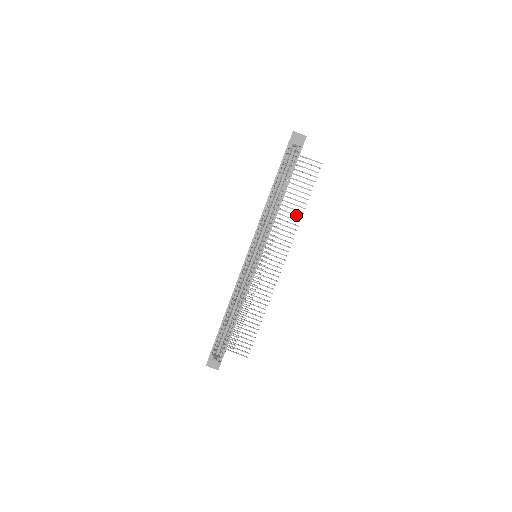
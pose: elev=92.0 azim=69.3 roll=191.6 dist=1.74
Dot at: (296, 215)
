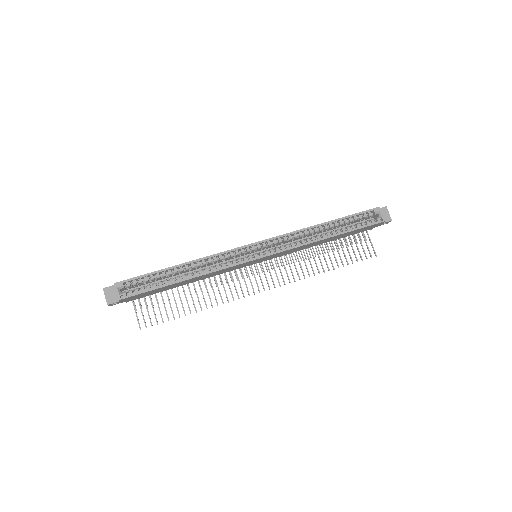
Dot at: occluded
